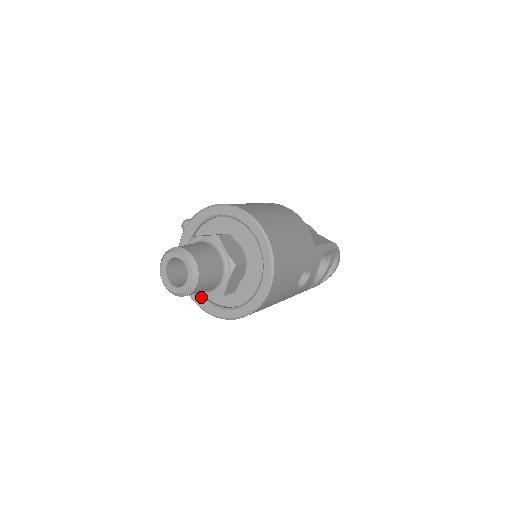
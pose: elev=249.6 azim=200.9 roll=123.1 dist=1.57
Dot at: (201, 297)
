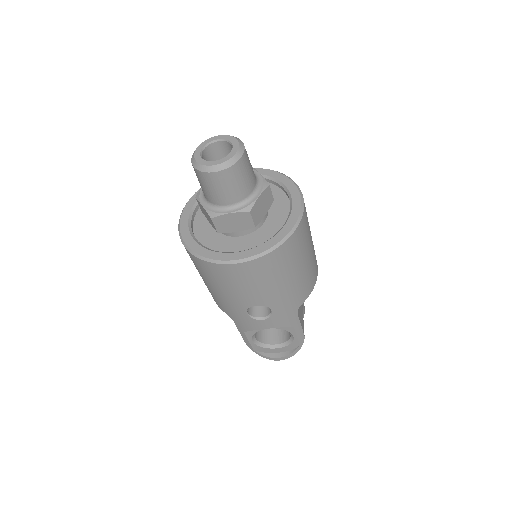
Dot at: (192, 212)
